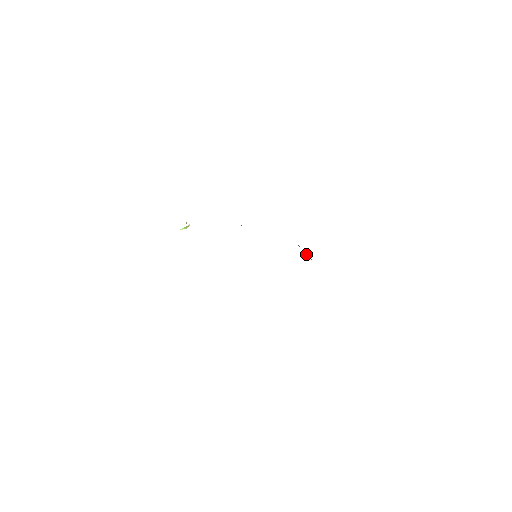
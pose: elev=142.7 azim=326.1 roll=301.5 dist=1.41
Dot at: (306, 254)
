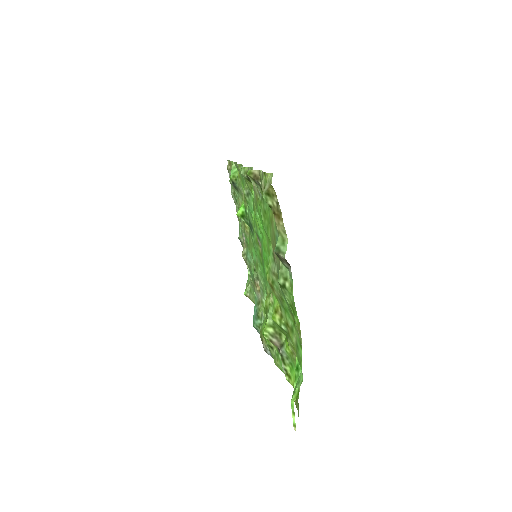
Dot at: (250, 277)
